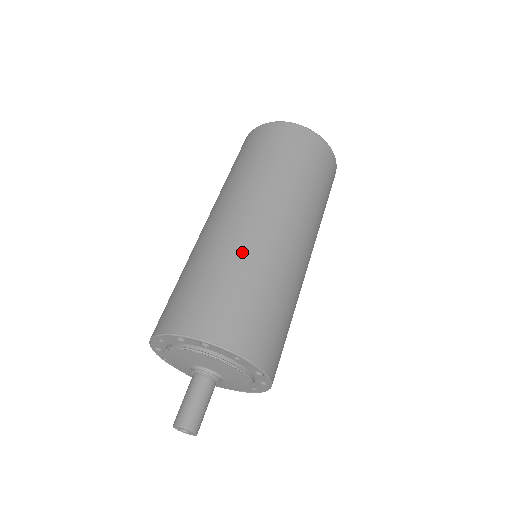
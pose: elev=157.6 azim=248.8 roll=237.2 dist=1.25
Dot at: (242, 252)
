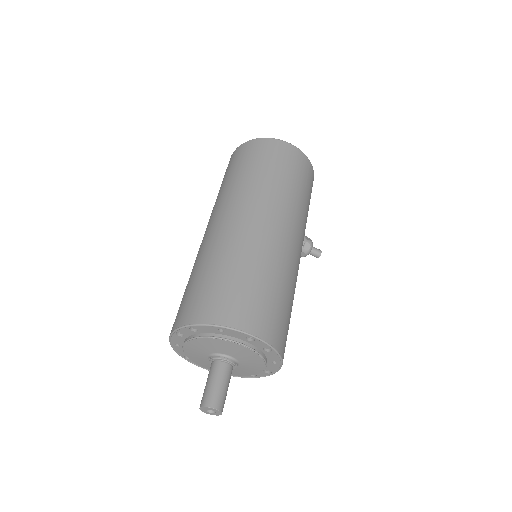
Dot at: (213, 250)
